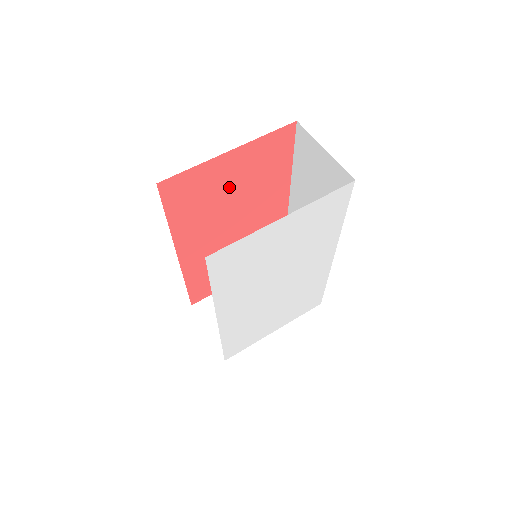
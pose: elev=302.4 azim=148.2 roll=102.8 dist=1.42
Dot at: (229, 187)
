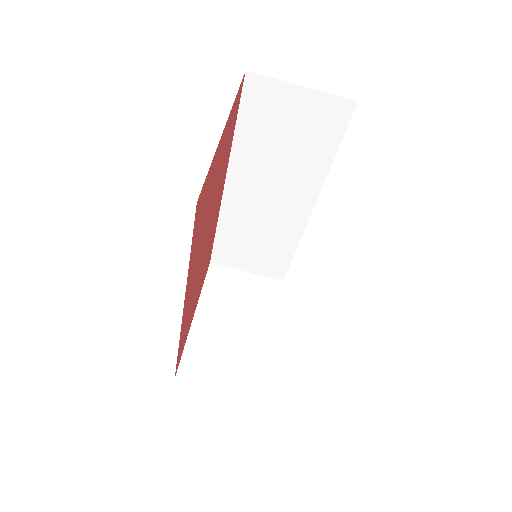
Dot at: (214, 184)
